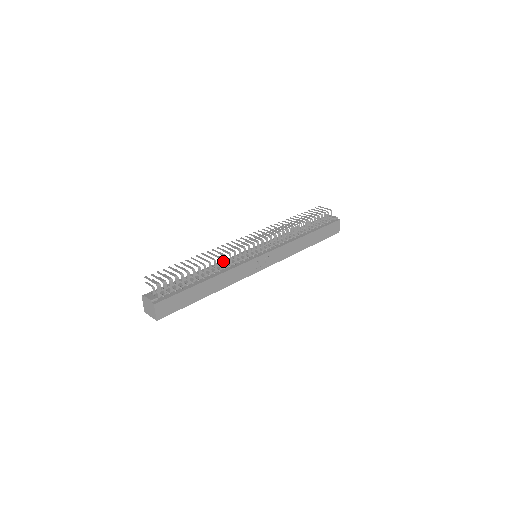
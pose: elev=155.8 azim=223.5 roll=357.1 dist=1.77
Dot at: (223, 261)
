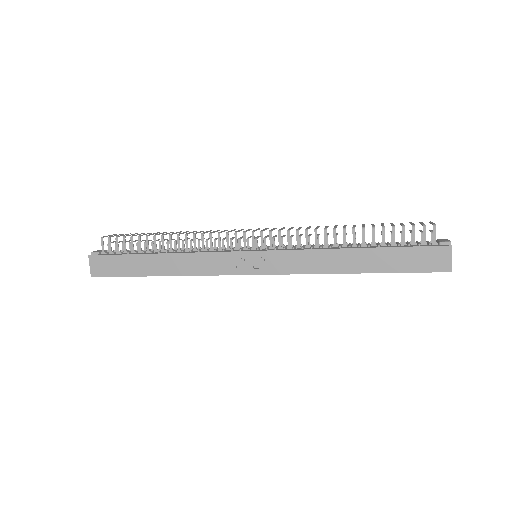
Dot at: occluded
